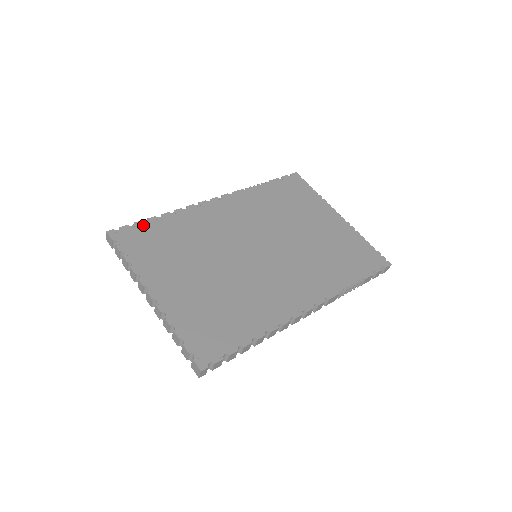
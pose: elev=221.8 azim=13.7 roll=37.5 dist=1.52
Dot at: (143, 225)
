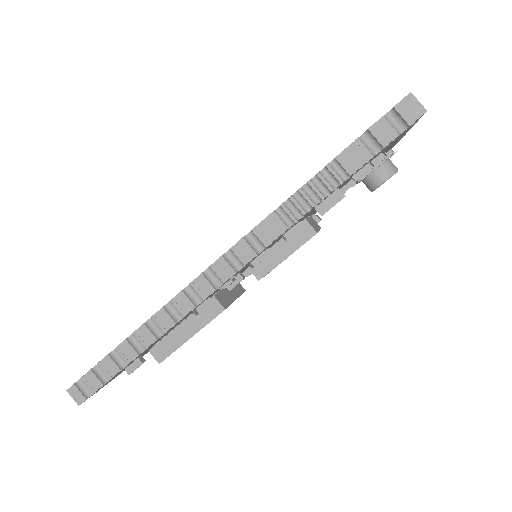
Dot at: occluded
